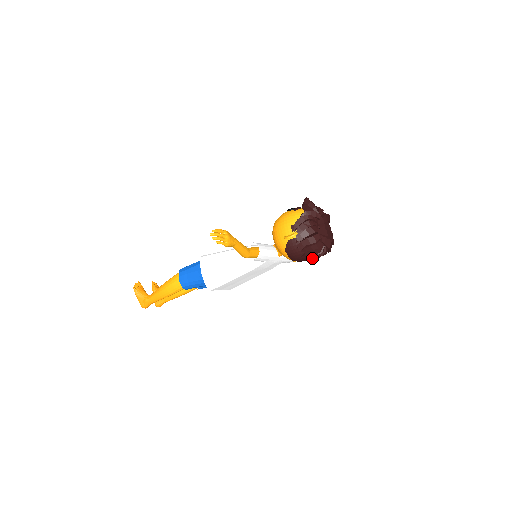
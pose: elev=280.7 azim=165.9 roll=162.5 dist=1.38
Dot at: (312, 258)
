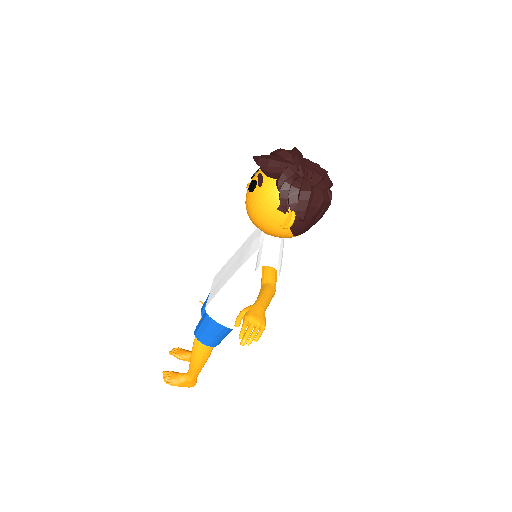
Dot at: occluded
